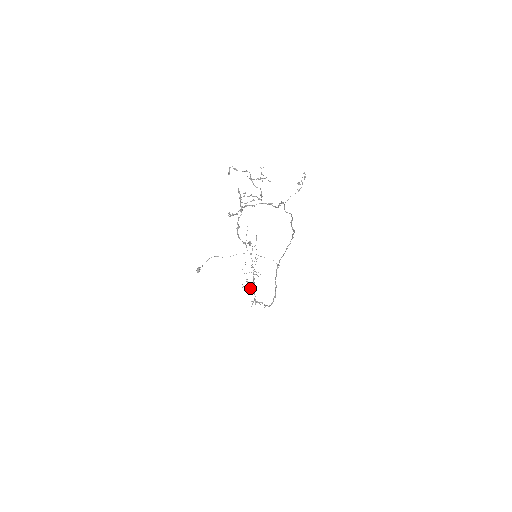
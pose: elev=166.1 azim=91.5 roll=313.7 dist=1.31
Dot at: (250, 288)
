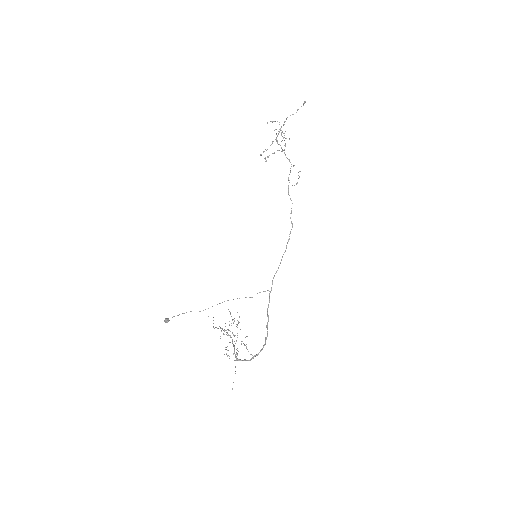
Dot at: (238, 322)
